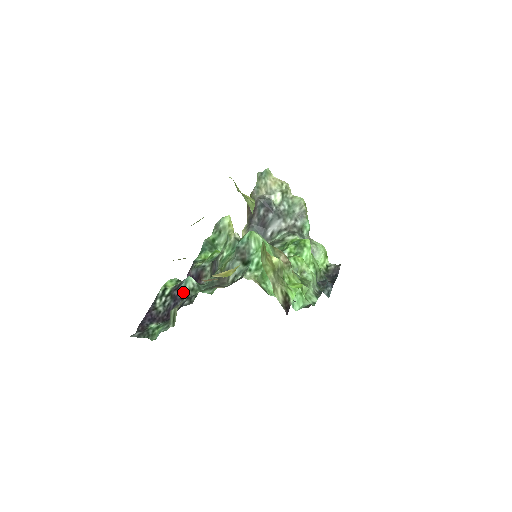
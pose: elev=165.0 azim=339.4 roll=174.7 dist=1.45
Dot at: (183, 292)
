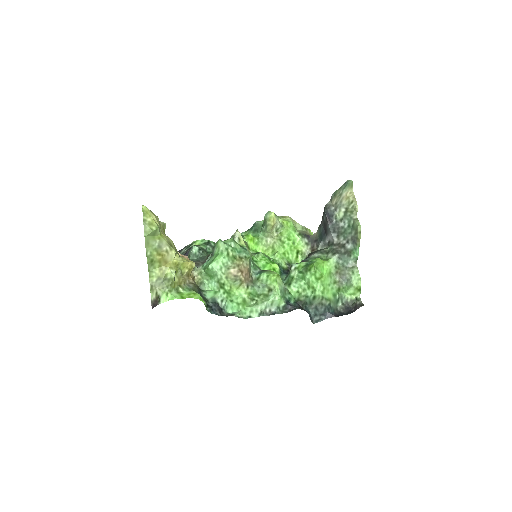
Dot at: (189, 253)
